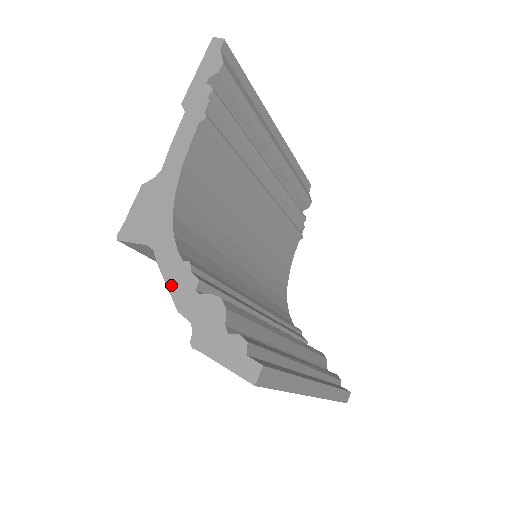
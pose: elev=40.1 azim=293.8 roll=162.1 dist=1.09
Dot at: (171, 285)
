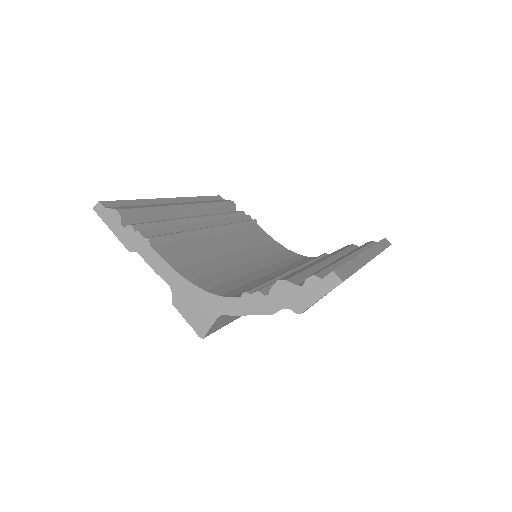
Dot at: (253, 312)
